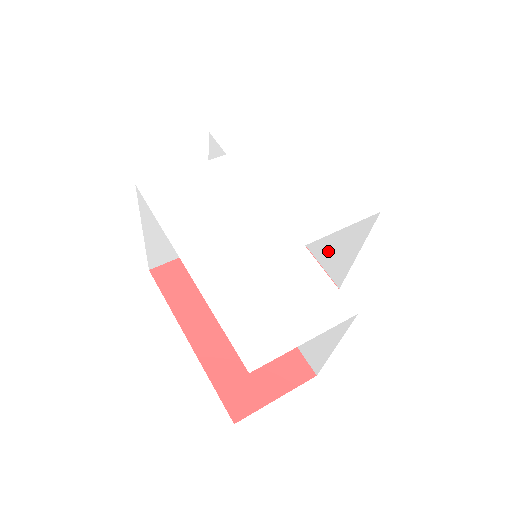
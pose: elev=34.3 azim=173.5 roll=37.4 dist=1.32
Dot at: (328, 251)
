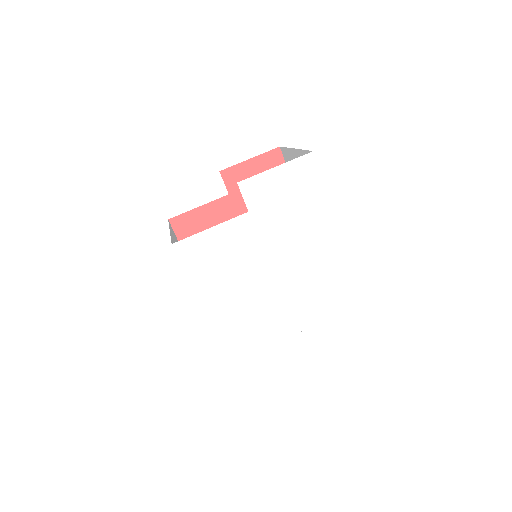
Dot at: occluded
